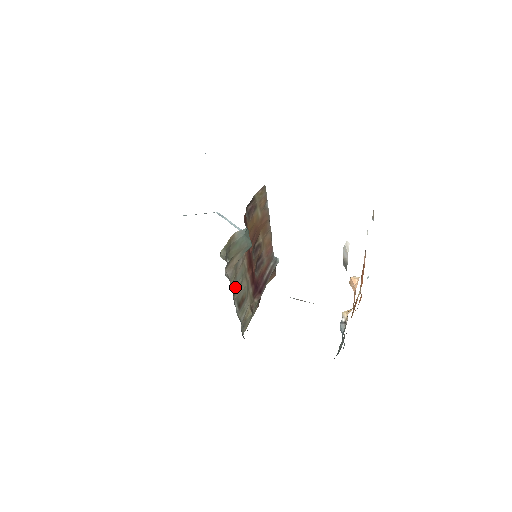
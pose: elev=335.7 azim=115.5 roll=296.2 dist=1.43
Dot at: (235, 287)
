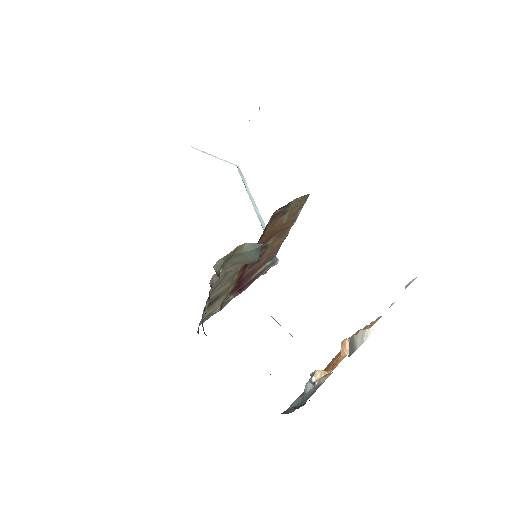
Dot at: (215, 288)
